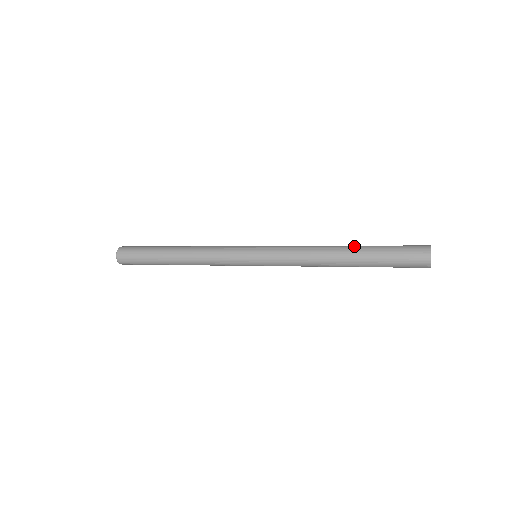
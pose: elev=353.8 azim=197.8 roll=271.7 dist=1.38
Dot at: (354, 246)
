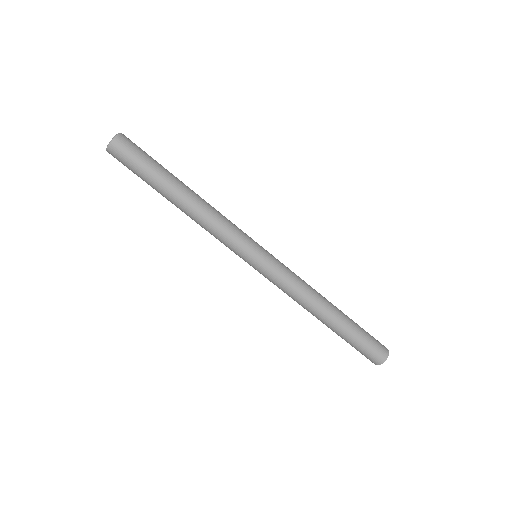
Dot at: (341, 311)
